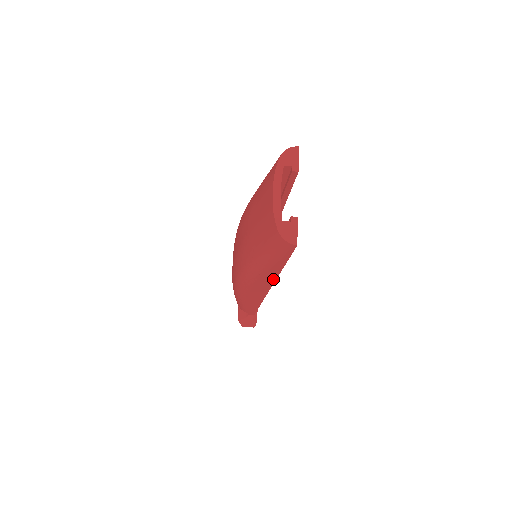
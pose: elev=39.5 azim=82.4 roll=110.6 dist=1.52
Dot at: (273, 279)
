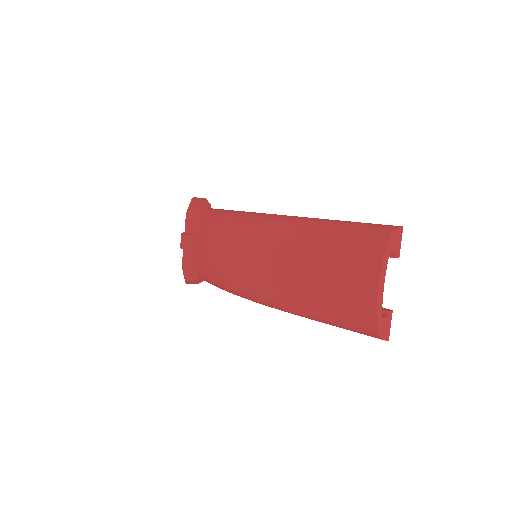
Dot at: occluded
